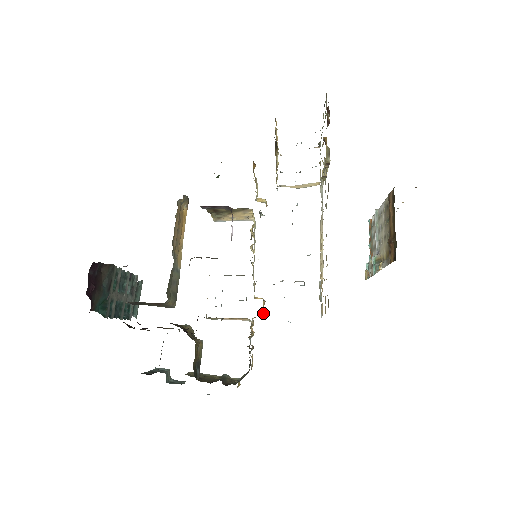
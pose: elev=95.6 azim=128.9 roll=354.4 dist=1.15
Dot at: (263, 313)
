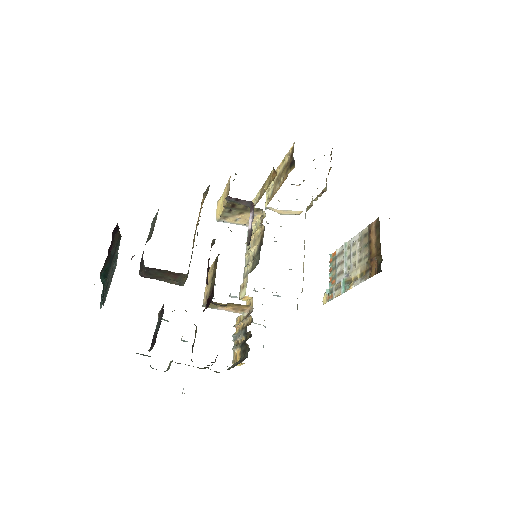
Dot at: occluded
